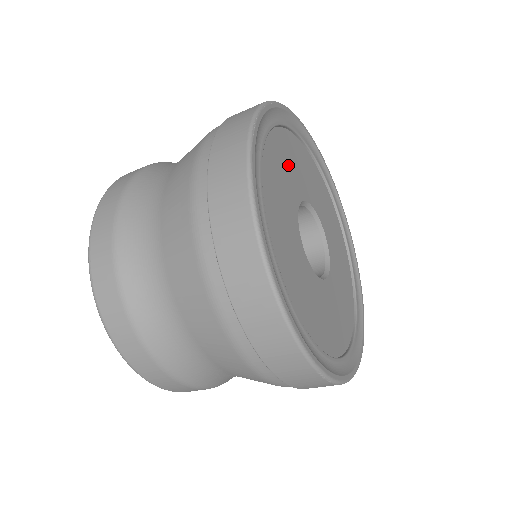
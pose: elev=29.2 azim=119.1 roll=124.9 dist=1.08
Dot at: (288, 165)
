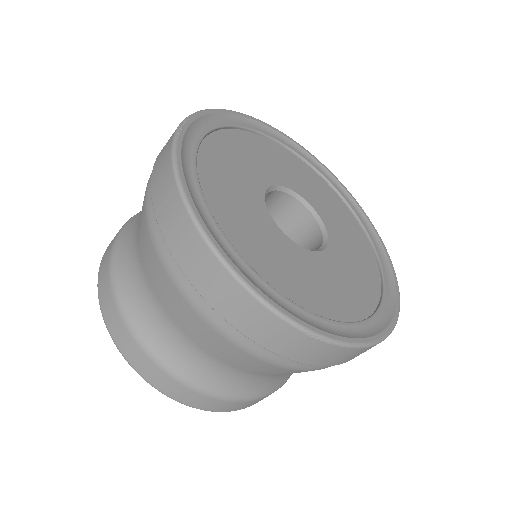
Dot at: (245, 158)
